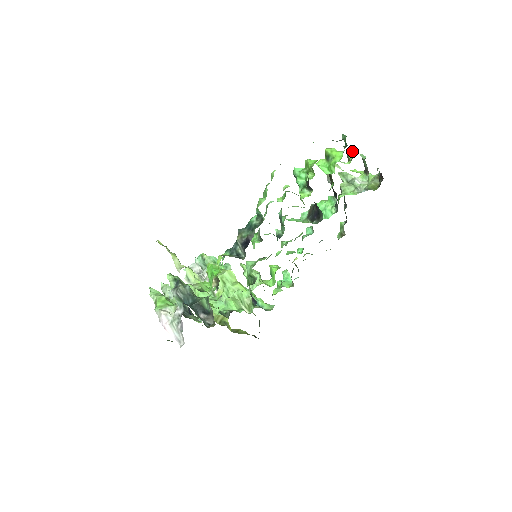
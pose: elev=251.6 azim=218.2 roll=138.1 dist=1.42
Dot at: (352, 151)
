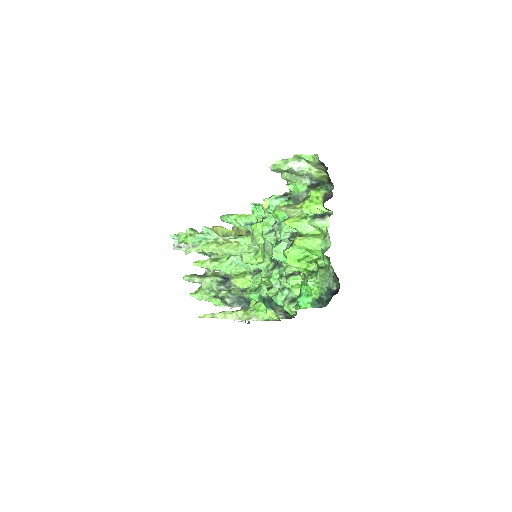
Dot at: (317, 227)
